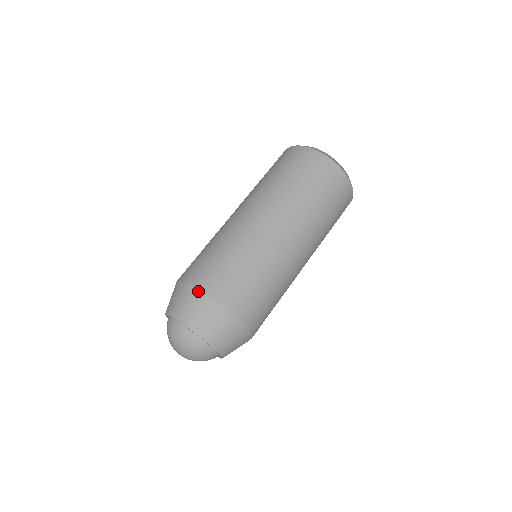
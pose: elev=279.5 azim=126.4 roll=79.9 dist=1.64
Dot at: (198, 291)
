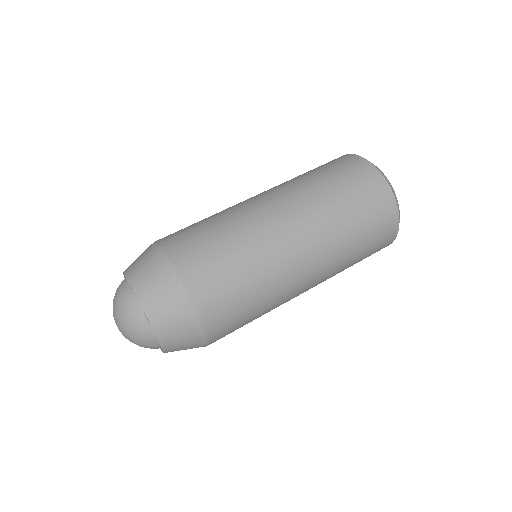
Dot at: (158, 246)
